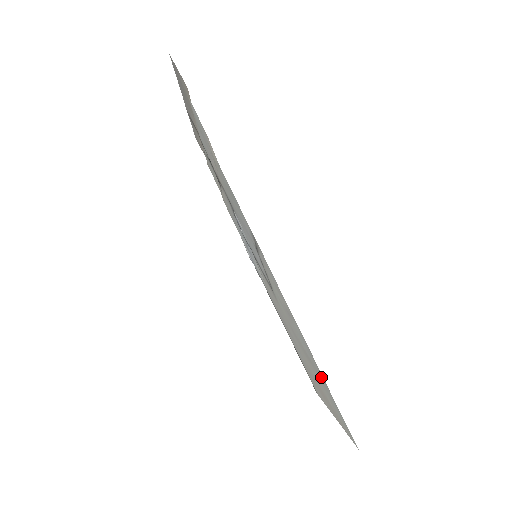
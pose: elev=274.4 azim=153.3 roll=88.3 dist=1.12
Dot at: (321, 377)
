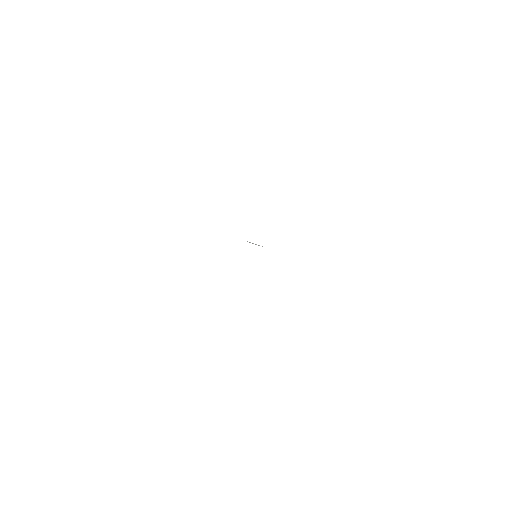
Dot at: occluded
